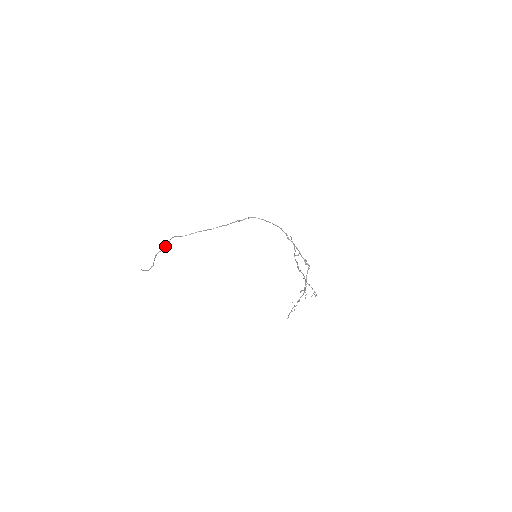
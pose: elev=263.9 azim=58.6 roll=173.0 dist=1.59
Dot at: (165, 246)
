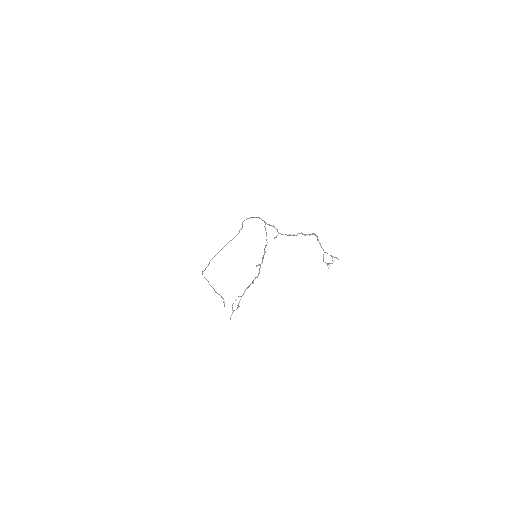
Dot at: occluded
